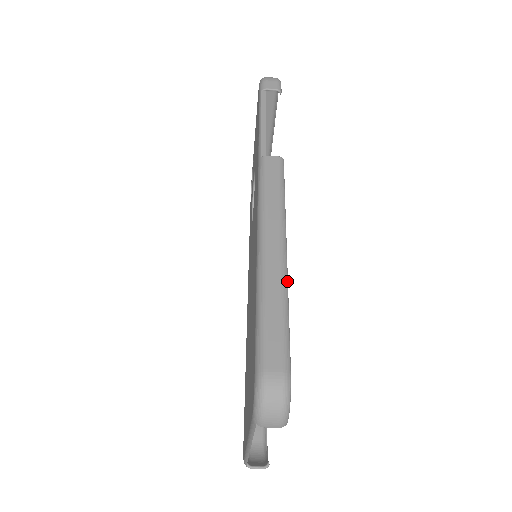
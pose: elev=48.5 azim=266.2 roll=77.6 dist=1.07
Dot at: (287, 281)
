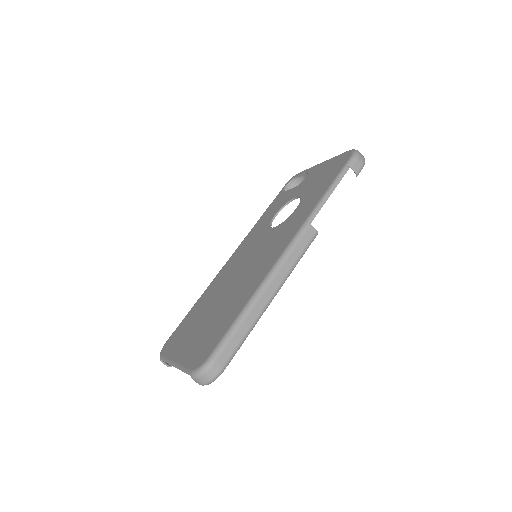
Dot at: occluded
